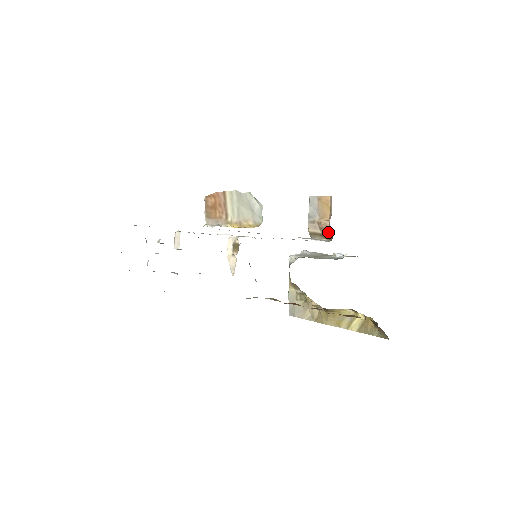
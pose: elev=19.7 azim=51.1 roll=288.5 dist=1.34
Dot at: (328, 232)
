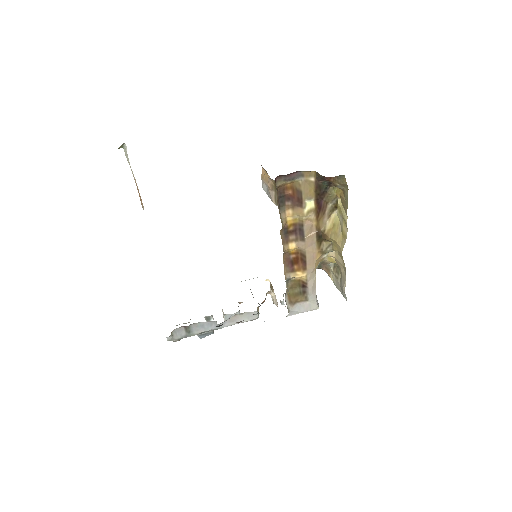
Dot at: (273, 183)
